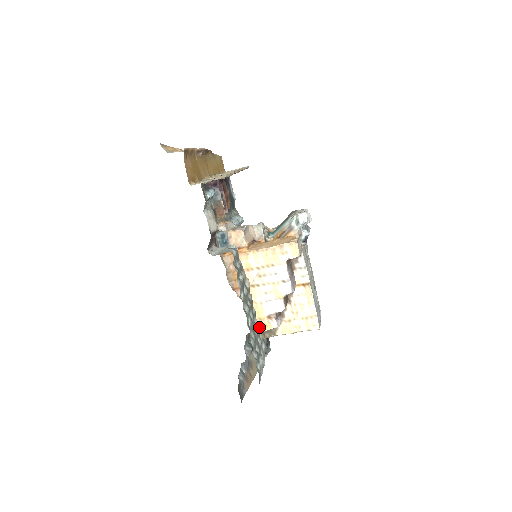
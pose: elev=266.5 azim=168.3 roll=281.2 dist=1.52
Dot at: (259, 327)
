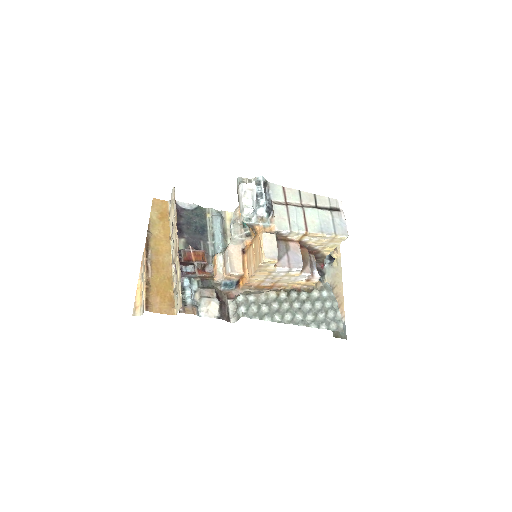
Dot at: (309, 286)
